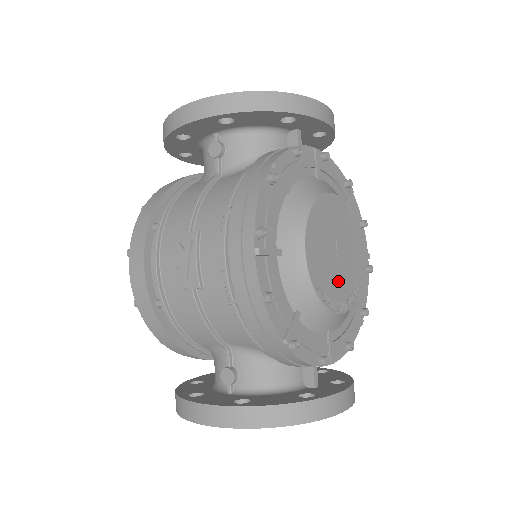
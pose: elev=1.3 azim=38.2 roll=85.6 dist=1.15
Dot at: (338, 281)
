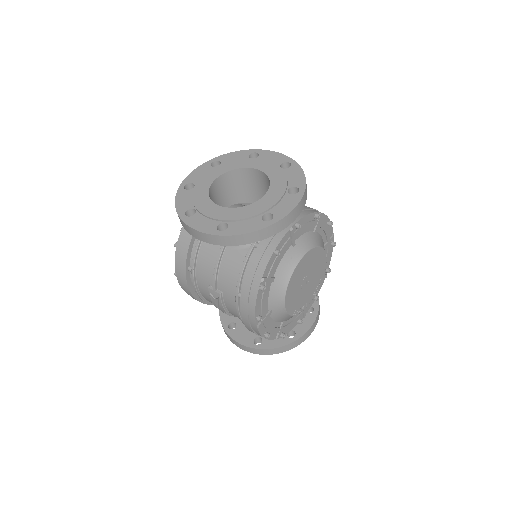
Dot at: (307, 293)
